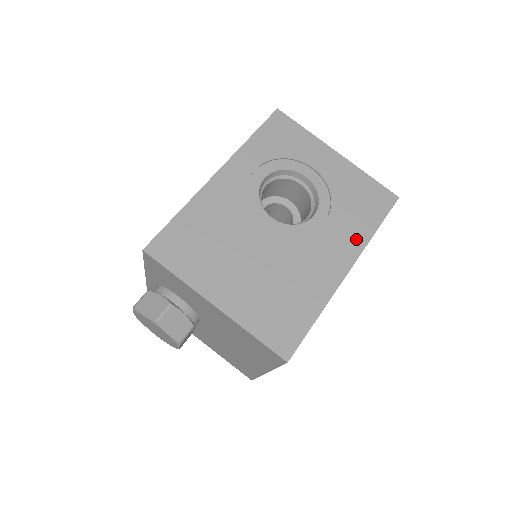
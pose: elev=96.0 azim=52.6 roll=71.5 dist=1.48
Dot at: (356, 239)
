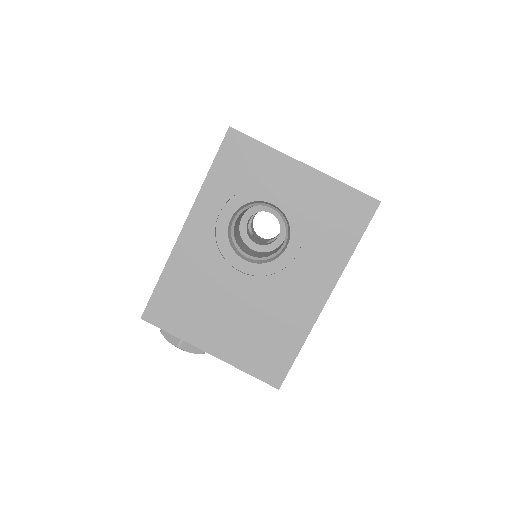
Dot at: (333, 264)
